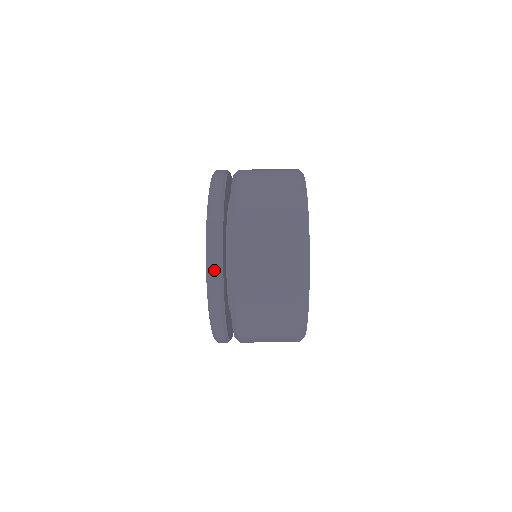
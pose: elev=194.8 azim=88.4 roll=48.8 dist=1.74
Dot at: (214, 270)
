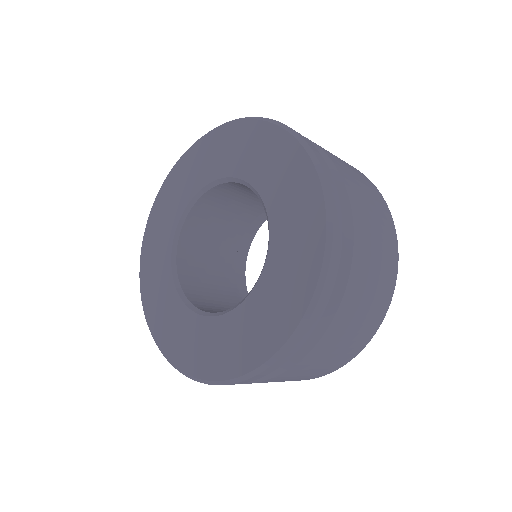
Dot at: (295, 348)
